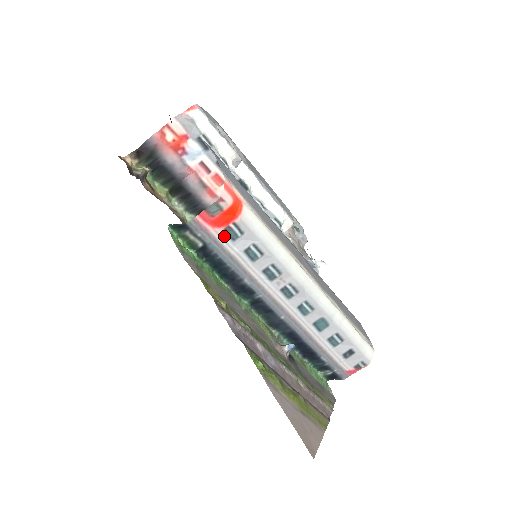
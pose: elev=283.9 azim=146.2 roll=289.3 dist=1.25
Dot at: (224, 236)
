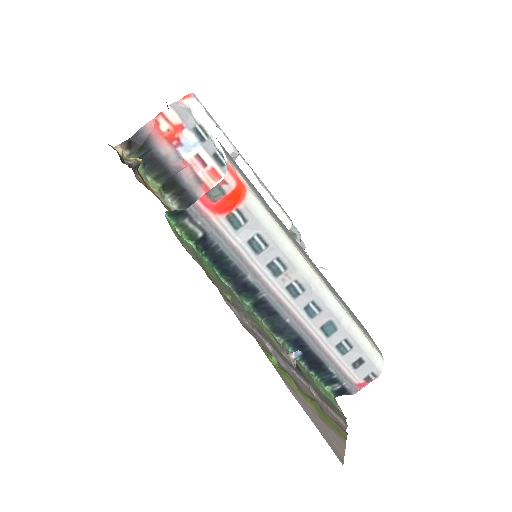
Dot at: (226, 224)
